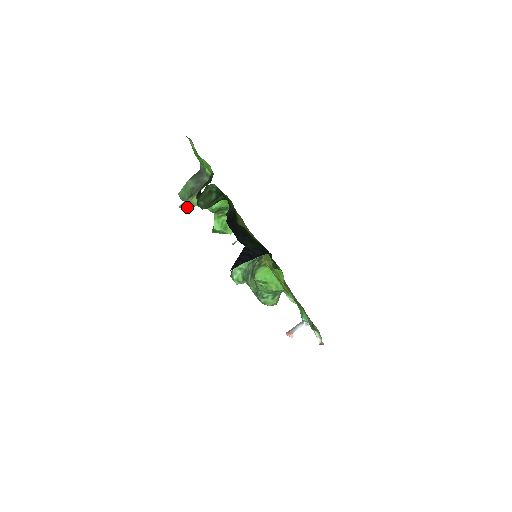
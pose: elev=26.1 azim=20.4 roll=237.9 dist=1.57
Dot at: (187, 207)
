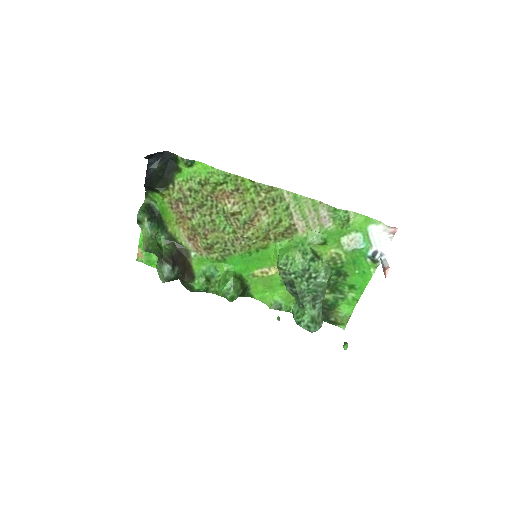
Dot at: (145, 240)
